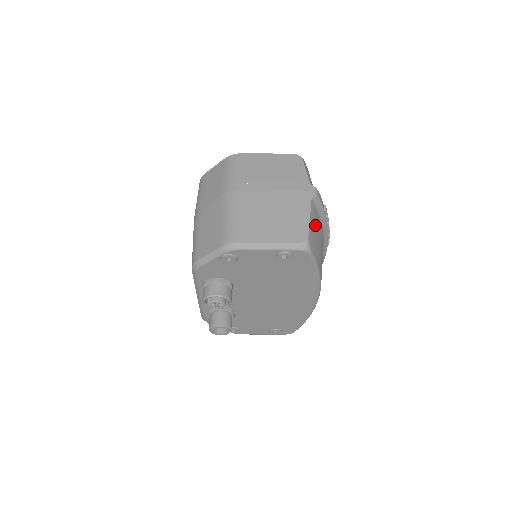
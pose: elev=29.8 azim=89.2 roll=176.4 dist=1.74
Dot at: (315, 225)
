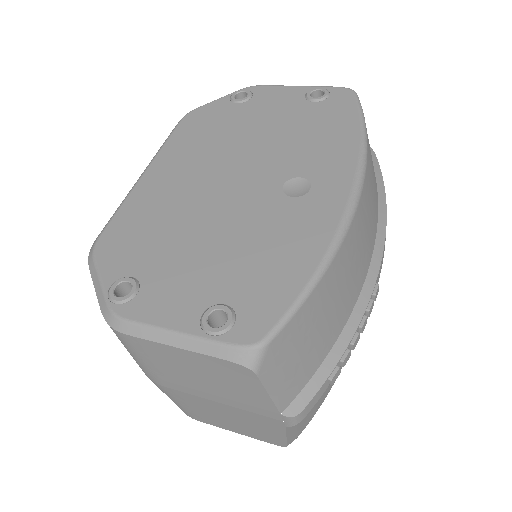
Dot at: occluded
